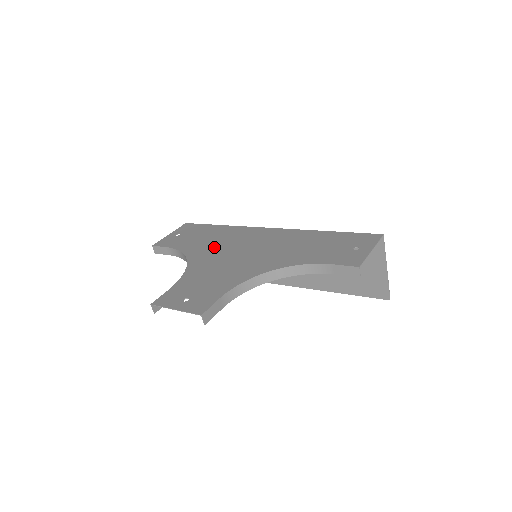
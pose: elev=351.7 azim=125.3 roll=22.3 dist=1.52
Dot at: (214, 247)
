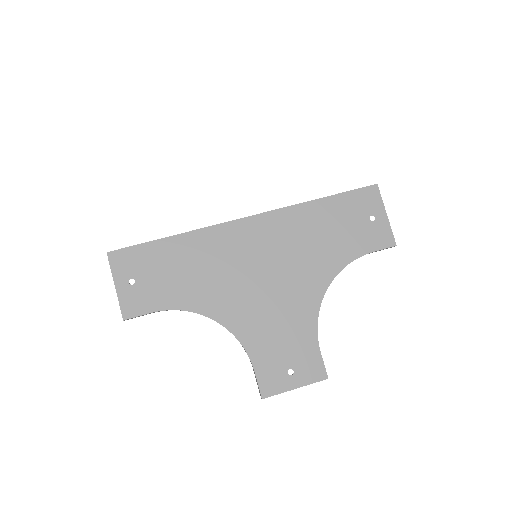
Dot at: (220, 283)
